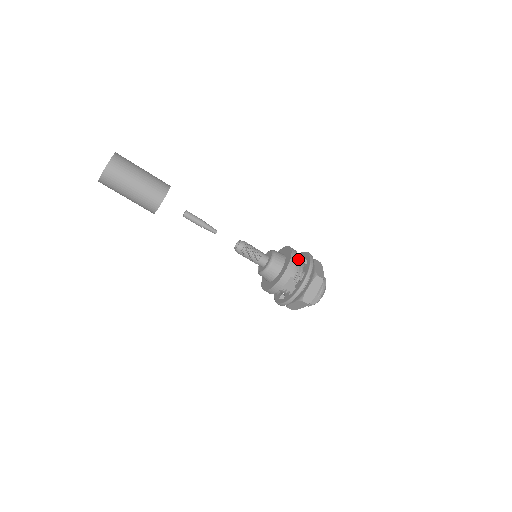
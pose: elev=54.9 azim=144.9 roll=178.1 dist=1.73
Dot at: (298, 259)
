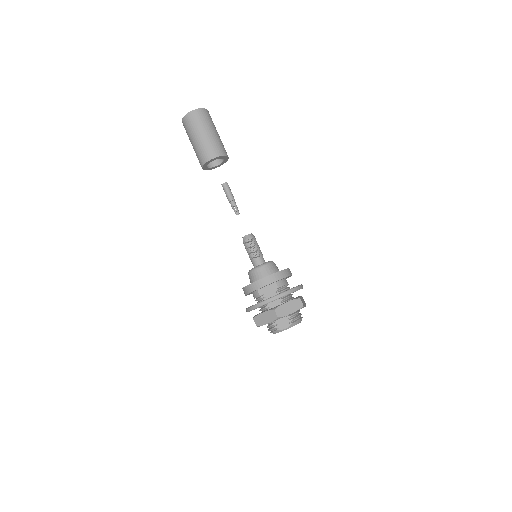
Dot at: occluded
